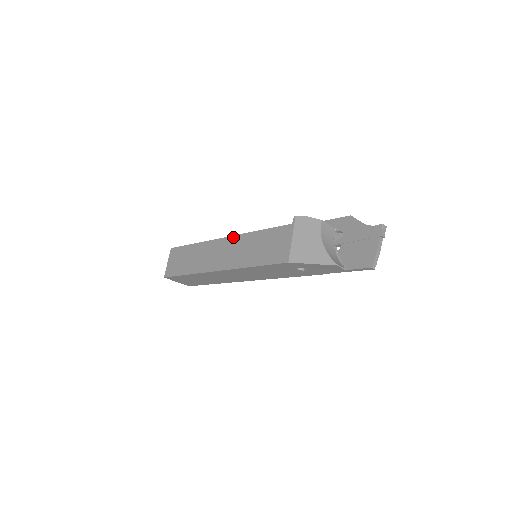
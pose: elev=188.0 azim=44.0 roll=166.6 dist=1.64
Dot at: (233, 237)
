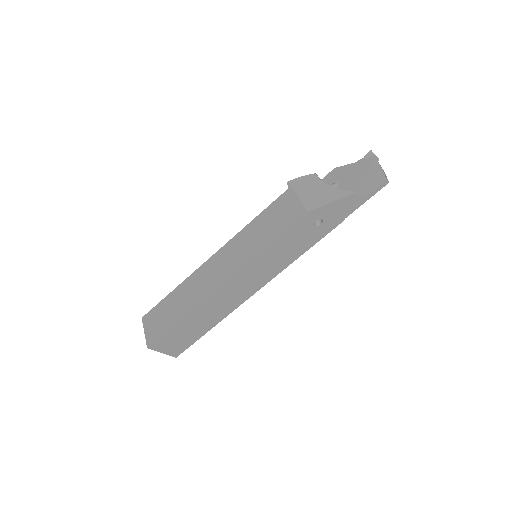
Dot at: (224, 246)
